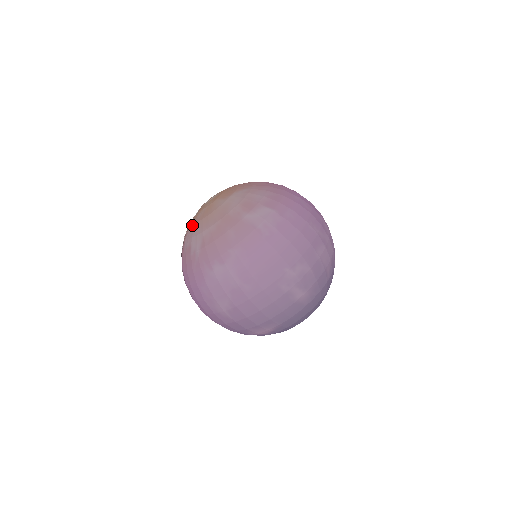
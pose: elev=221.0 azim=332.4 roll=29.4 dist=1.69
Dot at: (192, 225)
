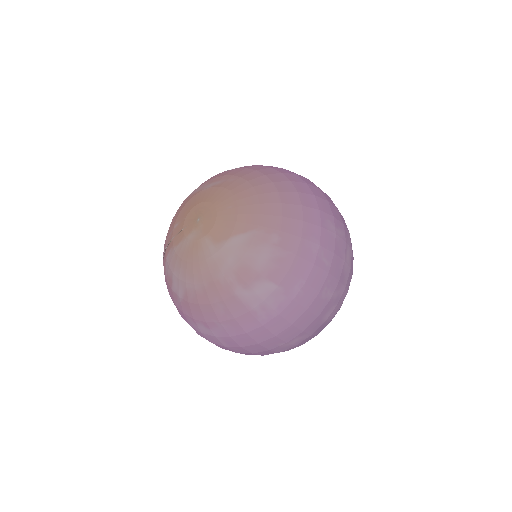
Dot at: (174, 252)
